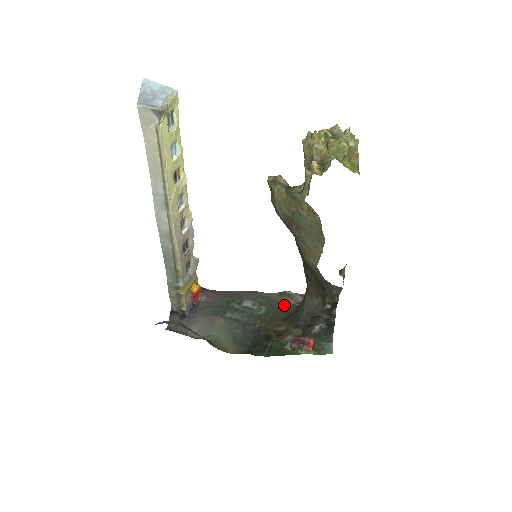
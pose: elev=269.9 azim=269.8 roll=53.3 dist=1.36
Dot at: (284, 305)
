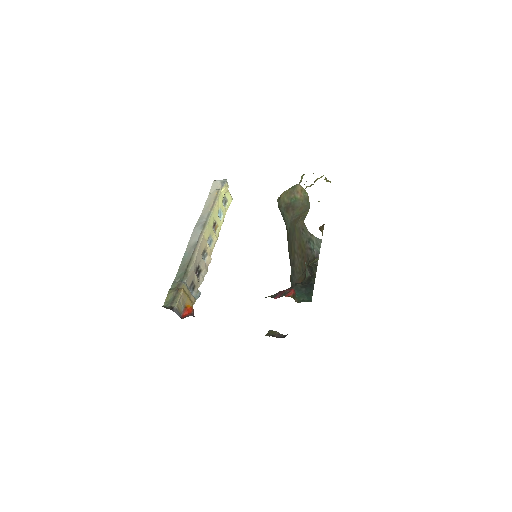
Dot at: occluded
